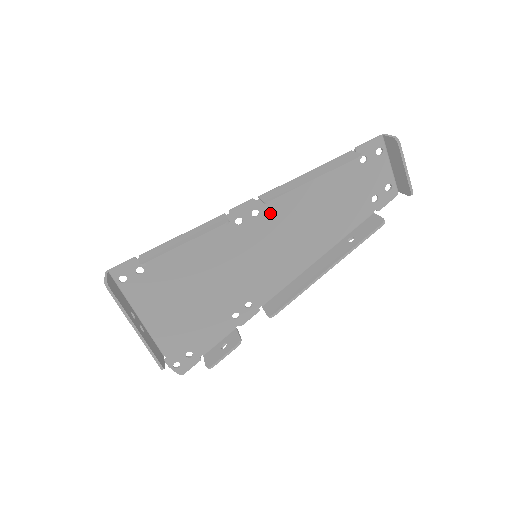
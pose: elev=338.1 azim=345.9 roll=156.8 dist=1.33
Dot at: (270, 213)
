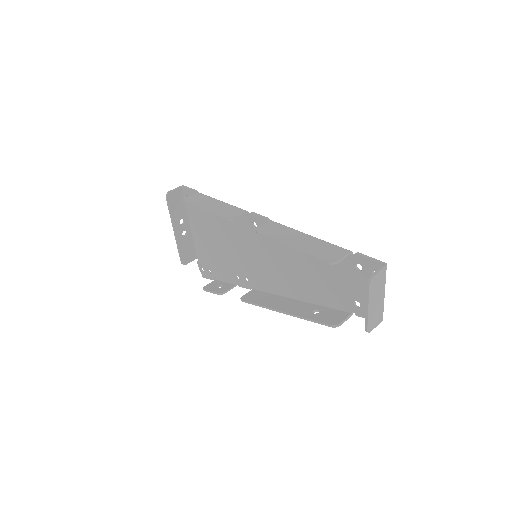
Dot at: occluded
